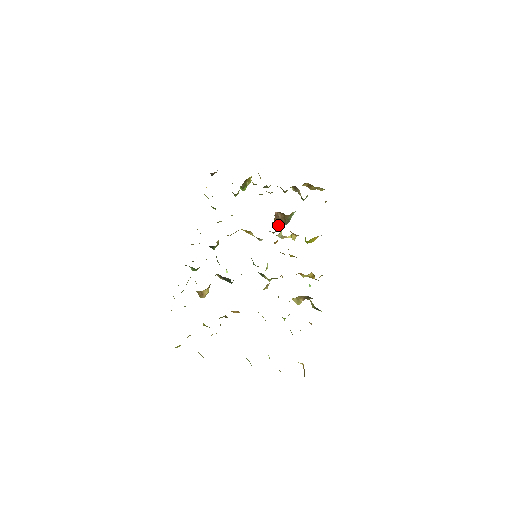
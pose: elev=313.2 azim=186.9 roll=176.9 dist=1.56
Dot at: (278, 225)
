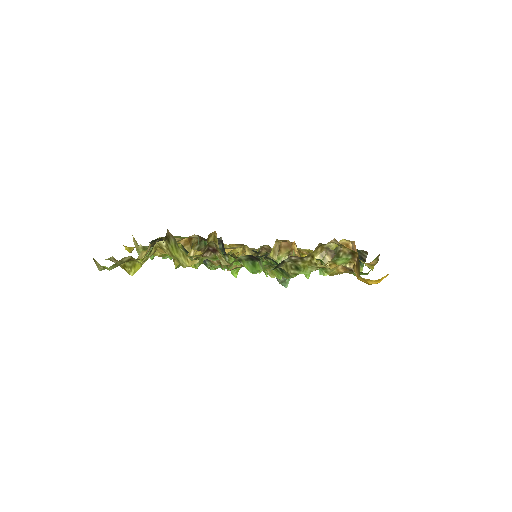
Dot at: occluded
